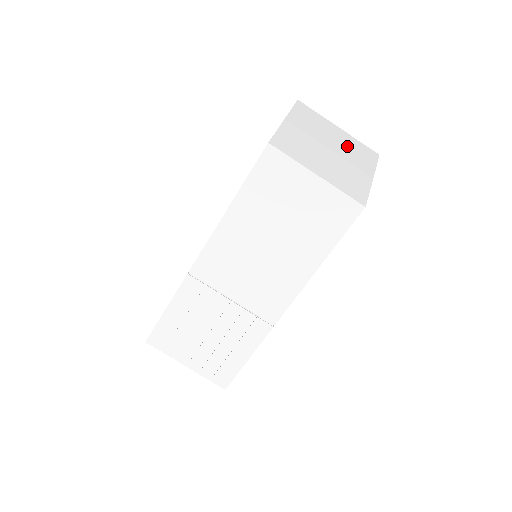
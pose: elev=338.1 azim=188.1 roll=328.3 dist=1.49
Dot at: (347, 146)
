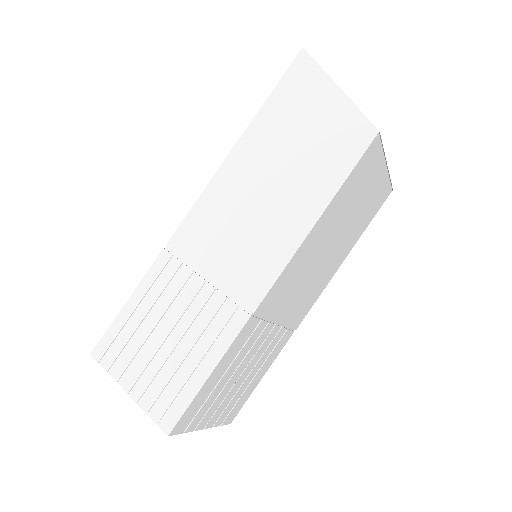
Dot at: occluded
